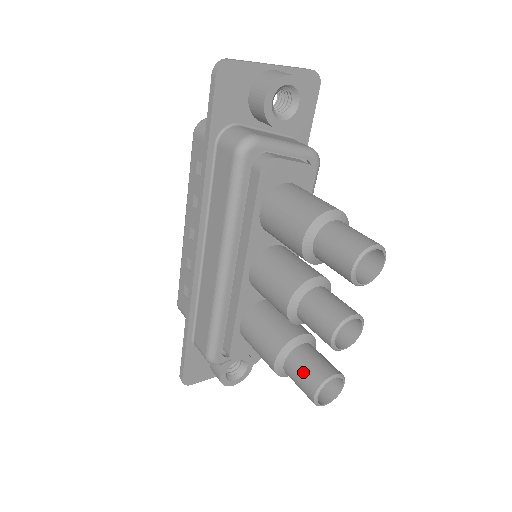
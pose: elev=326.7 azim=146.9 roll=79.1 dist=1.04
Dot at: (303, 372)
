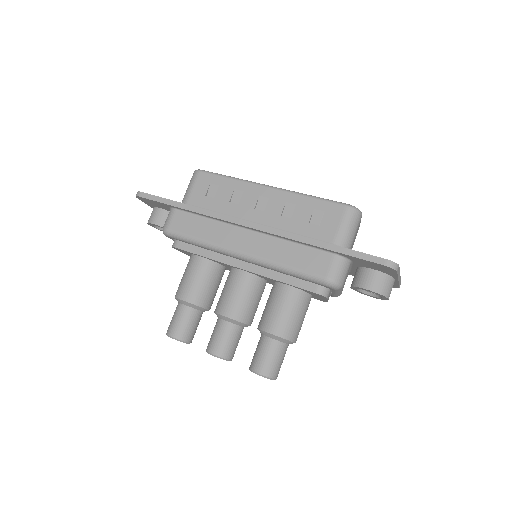
Dot at: (185, 324)
